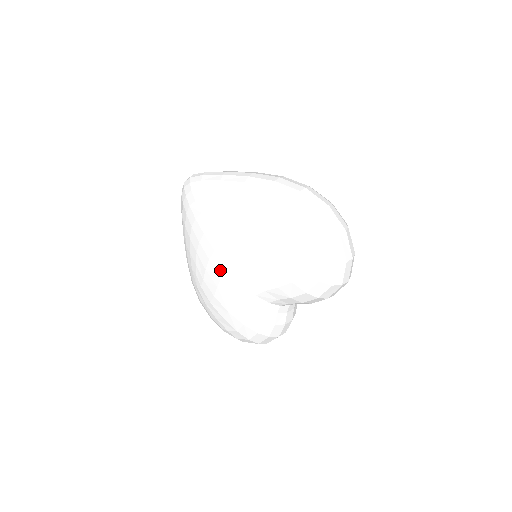
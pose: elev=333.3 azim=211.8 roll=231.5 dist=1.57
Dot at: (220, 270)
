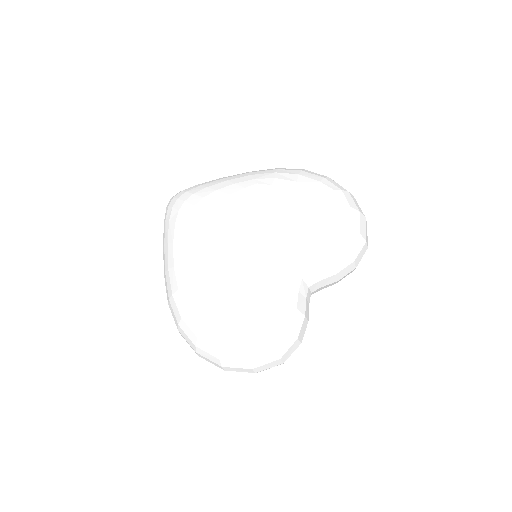
Dot at: (230, 238)
